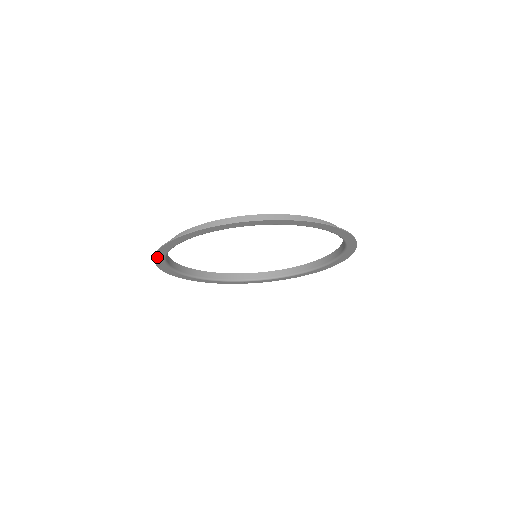
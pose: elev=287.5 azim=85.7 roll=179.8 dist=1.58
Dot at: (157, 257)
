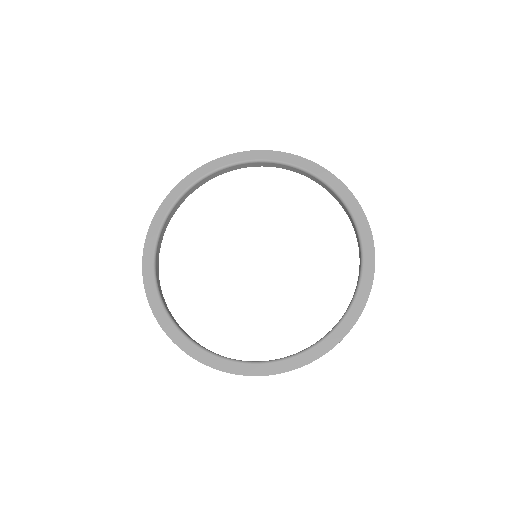
Dot at: (155, 219)
